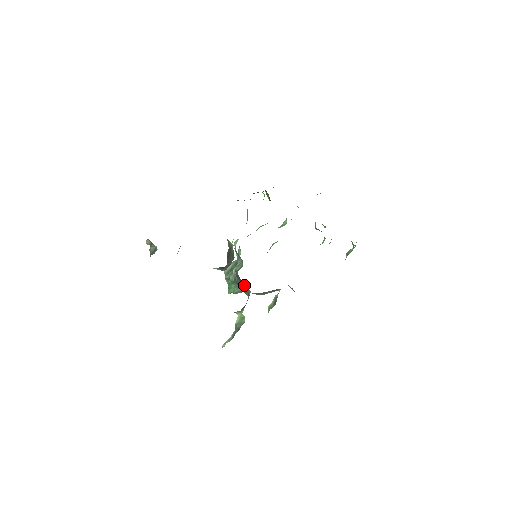
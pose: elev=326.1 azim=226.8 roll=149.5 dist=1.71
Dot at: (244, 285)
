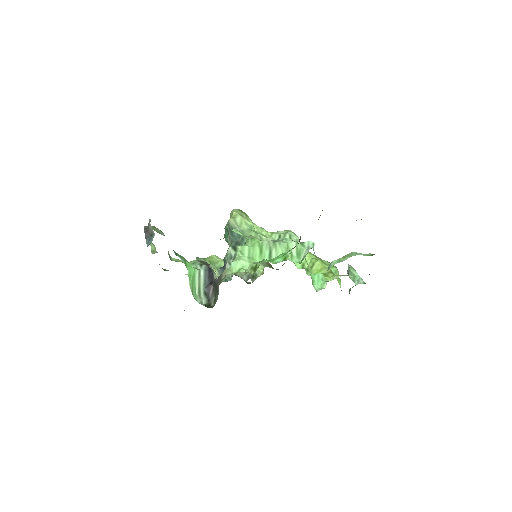
Dot at: occluded
